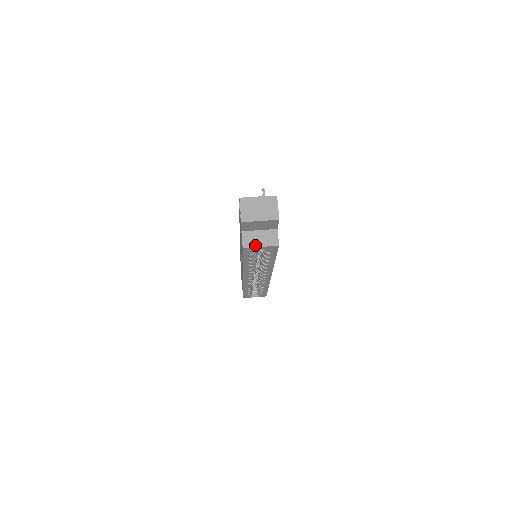
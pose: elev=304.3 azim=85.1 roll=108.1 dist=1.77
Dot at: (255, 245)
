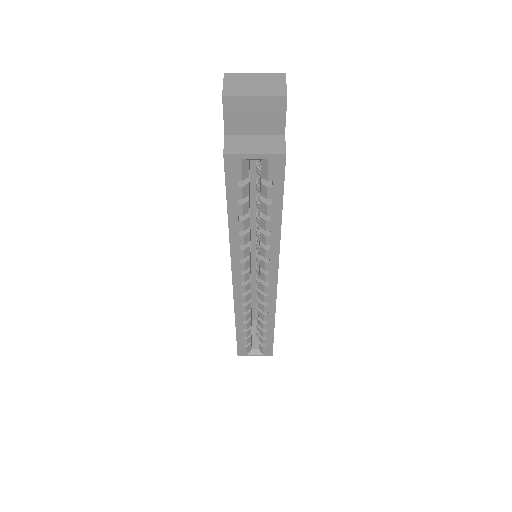
Dot at: (245, 151)
